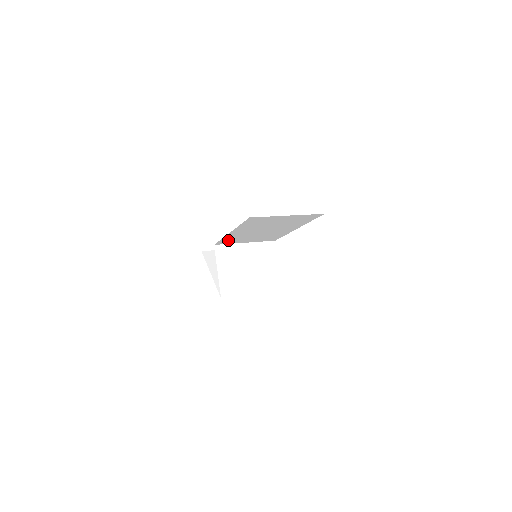
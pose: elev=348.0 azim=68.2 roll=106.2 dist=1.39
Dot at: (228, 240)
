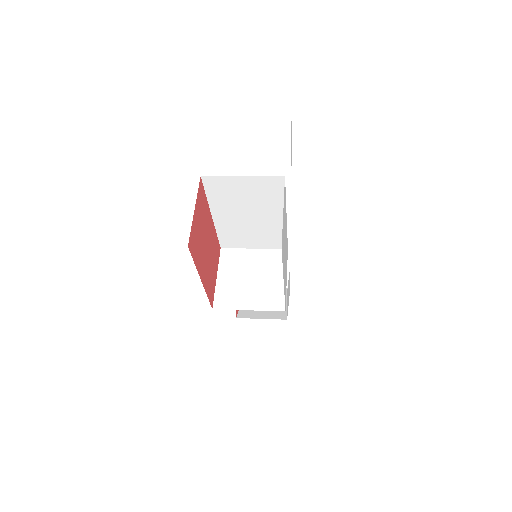
Dot at: (227, 238)
